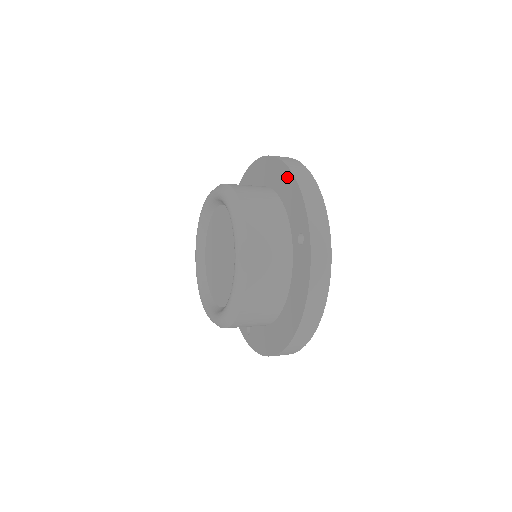
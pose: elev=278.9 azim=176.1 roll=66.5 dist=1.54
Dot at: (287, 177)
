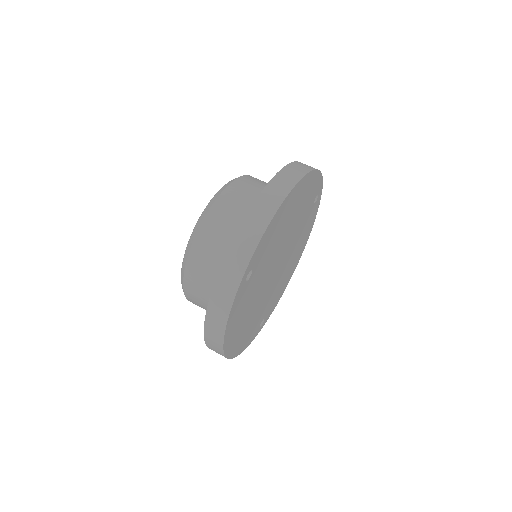
Dot at: occluded
